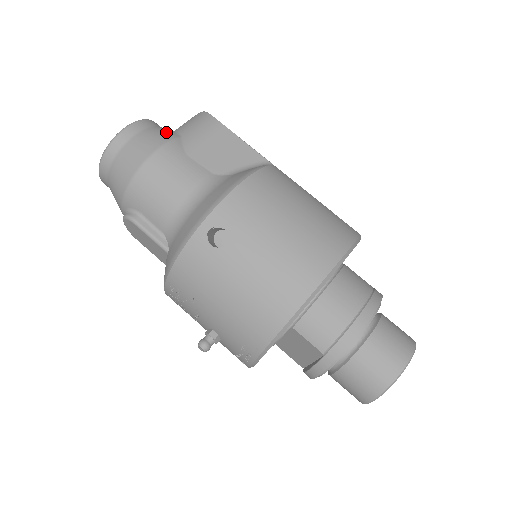
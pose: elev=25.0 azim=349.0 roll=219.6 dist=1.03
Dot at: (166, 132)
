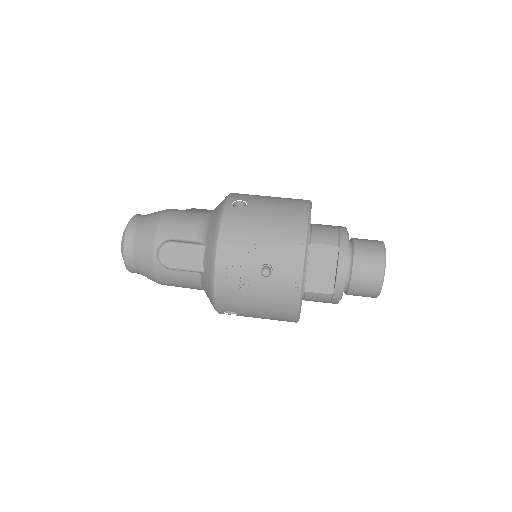
Dot at: occluded
